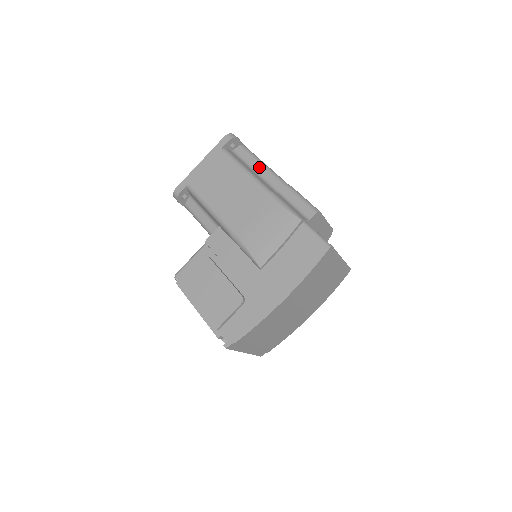
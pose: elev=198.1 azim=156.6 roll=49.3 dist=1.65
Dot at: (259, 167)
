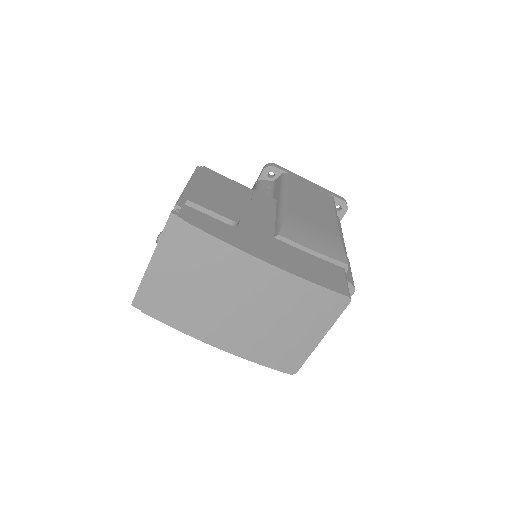
Dot at: occluded
